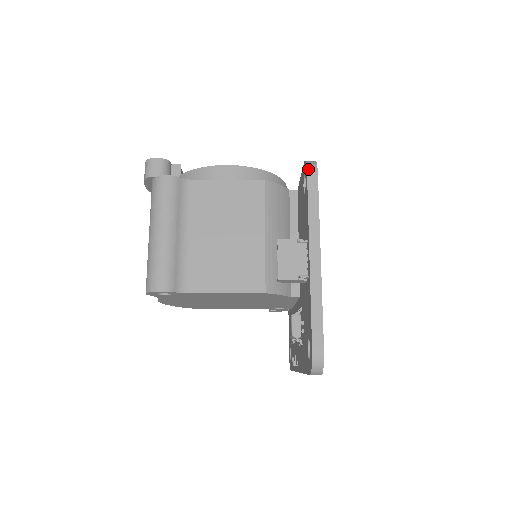
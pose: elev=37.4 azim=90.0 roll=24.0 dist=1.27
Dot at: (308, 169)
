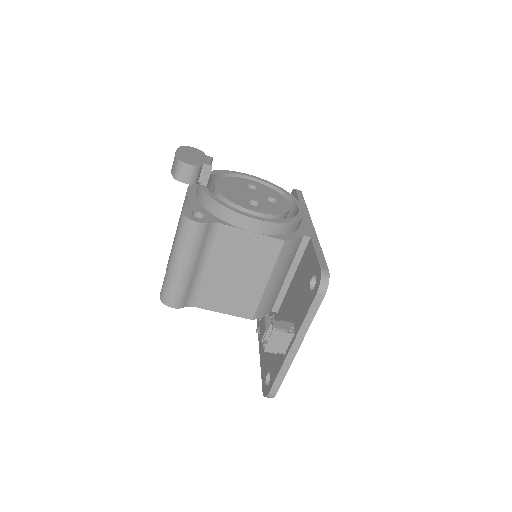
Dot at: (319, 290)
